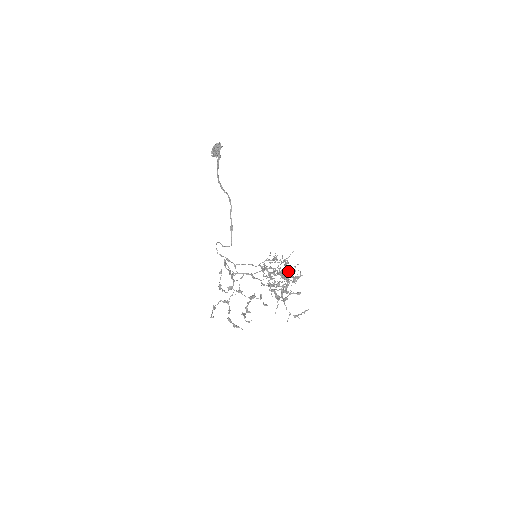
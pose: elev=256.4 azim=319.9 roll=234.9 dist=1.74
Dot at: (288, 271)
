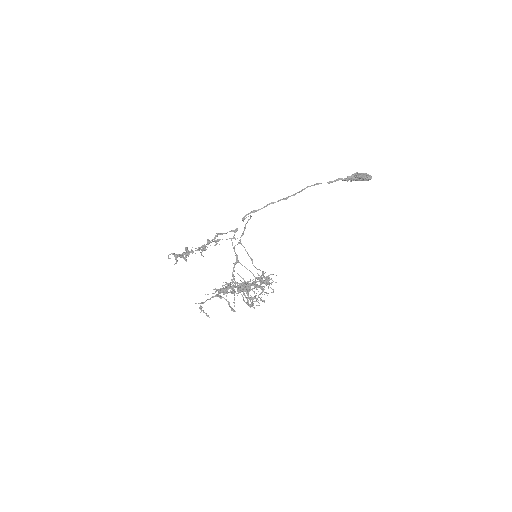
Dot at: (246, 286)
